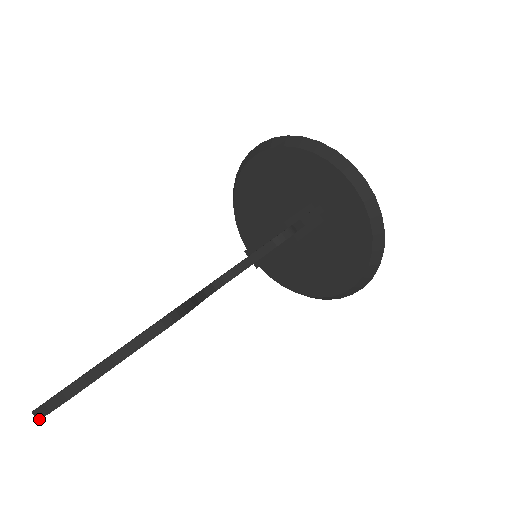
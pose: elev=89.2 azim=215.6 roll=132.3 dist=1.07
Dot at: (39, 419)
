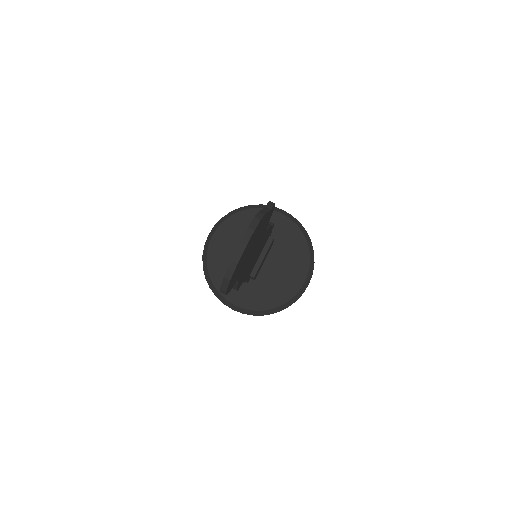
Dot at: (244, 249)
